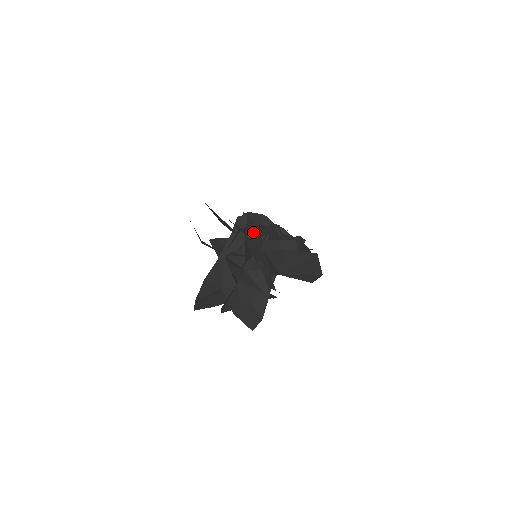
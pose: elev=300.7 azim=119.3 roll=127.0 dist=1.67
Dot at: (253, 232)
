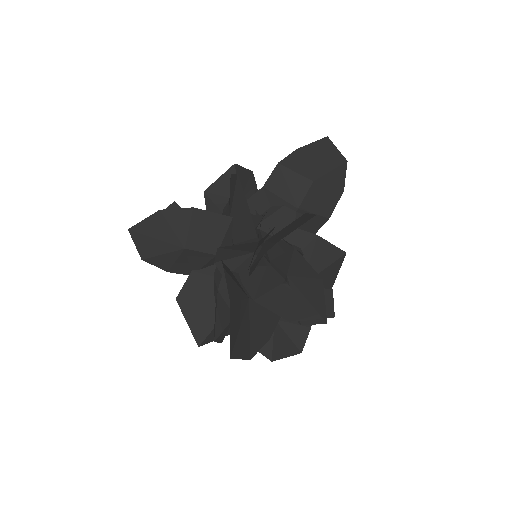
Dot at: (244, 192)
